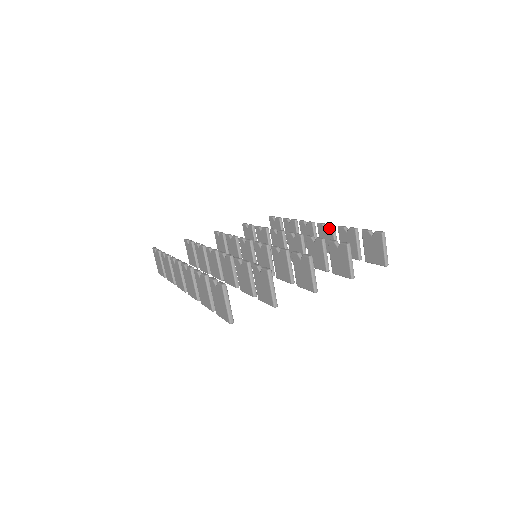
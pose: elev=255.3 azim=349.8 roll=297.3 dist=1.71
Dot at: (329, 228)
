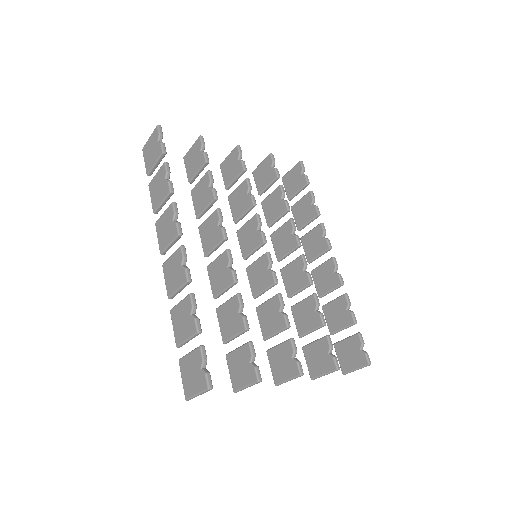
Dot at: (338, 280)
